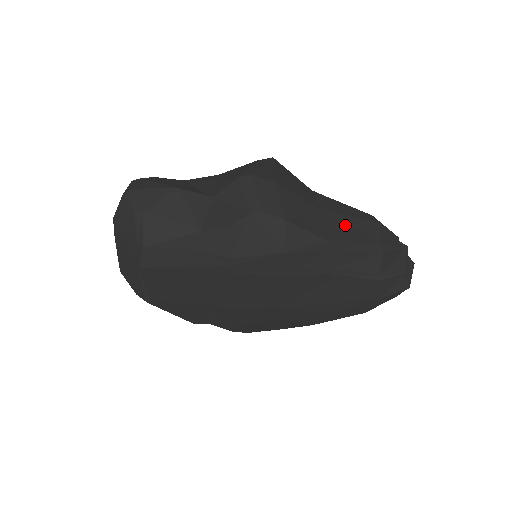
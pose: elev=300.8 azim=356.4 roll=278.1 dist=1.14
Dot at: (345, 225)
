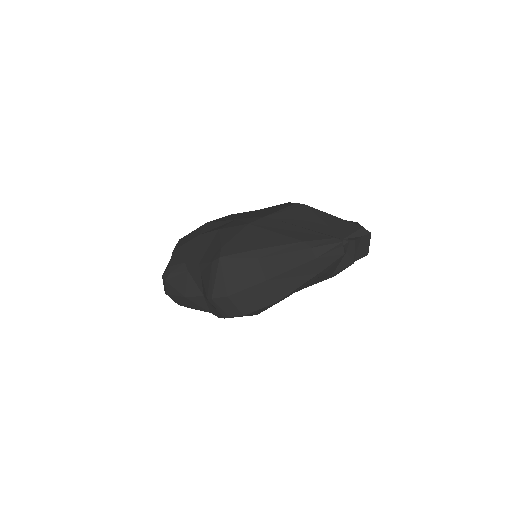
Dot at: (287, 280)
